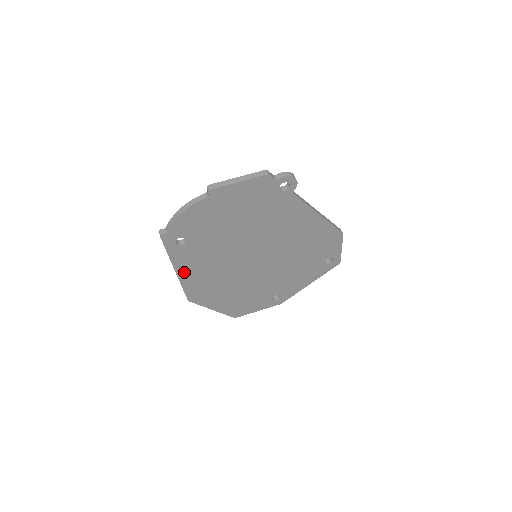
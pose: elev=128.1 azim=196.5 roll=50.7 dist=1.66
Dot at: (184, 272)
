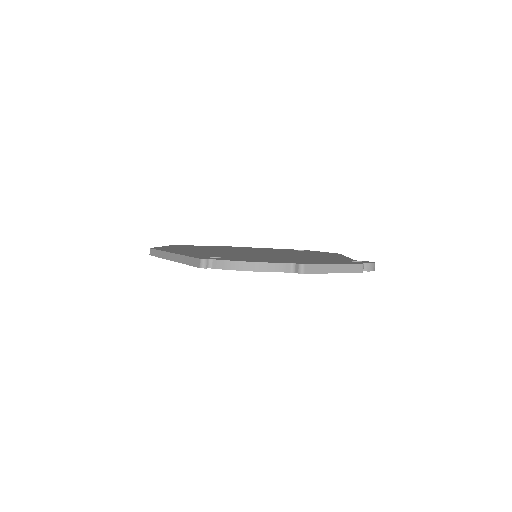
Dot at: occluded
